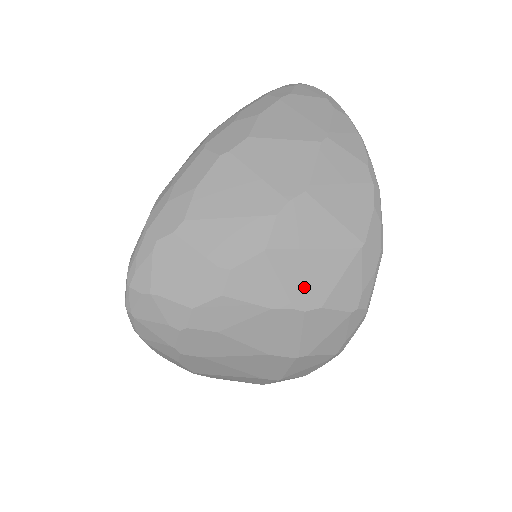
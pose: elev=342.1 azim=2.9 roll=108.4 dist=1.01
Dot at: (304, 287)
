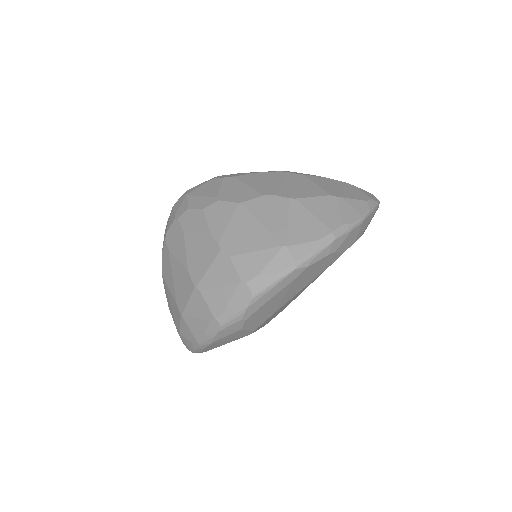
Dot at: (235, 237)
